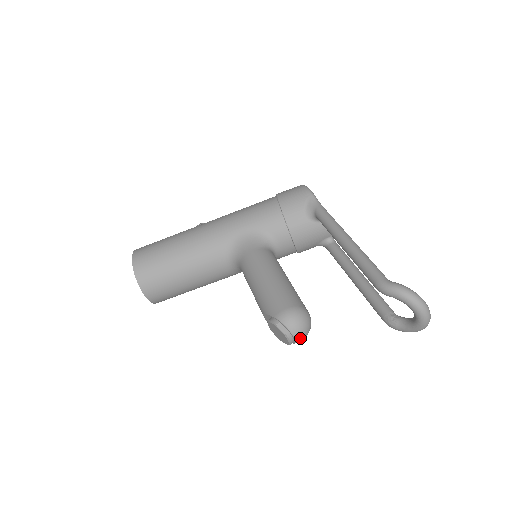
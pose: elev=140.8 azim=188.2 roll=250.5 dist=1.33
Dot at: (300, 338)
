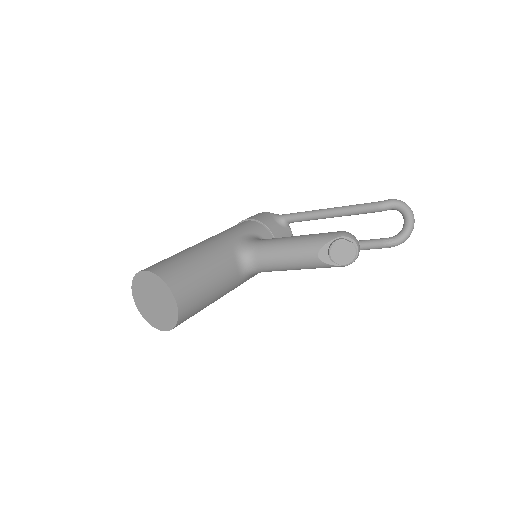
Dot at: (359, 250)
